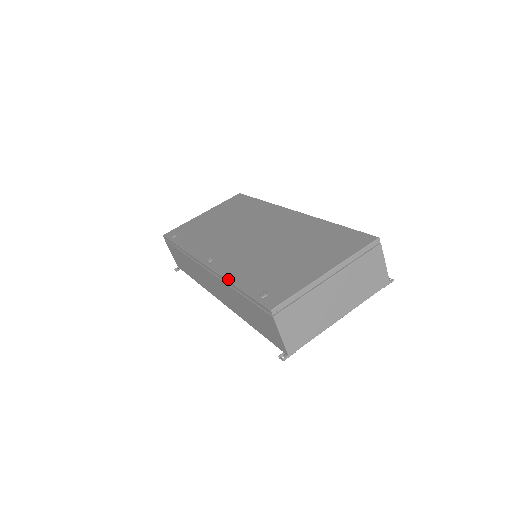
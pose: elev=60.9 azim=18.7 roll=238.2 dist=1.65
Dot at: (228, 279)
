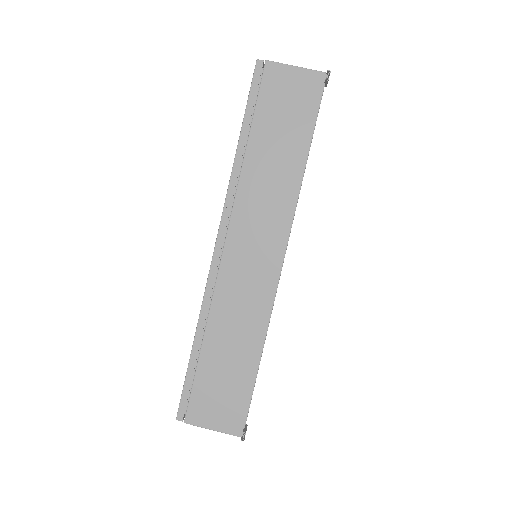
Dot at: occluded
